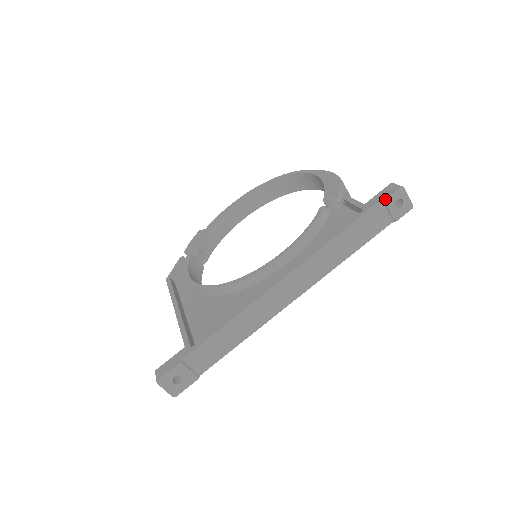
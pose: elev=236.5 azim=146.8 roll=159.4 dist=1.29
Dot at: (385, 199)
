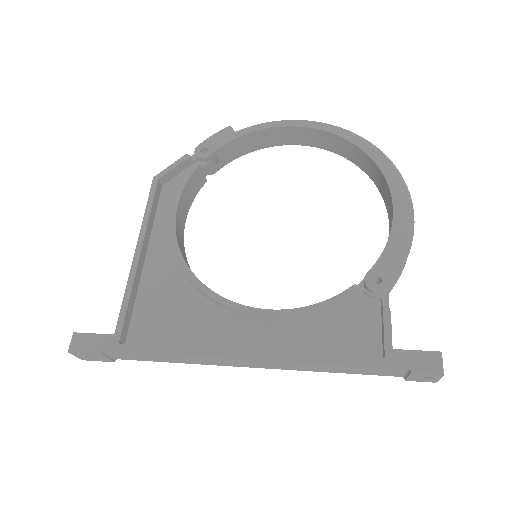
Dot at: (414, 372)
